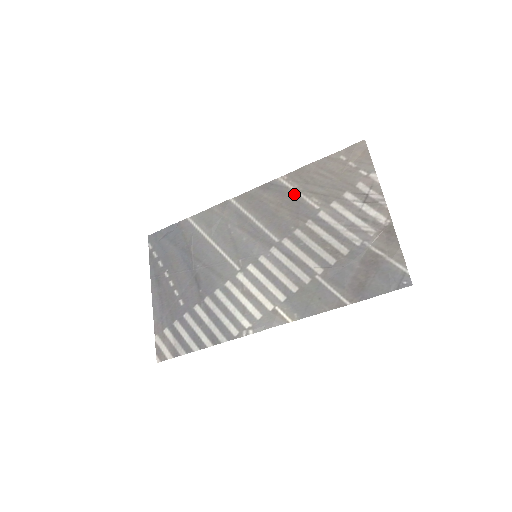
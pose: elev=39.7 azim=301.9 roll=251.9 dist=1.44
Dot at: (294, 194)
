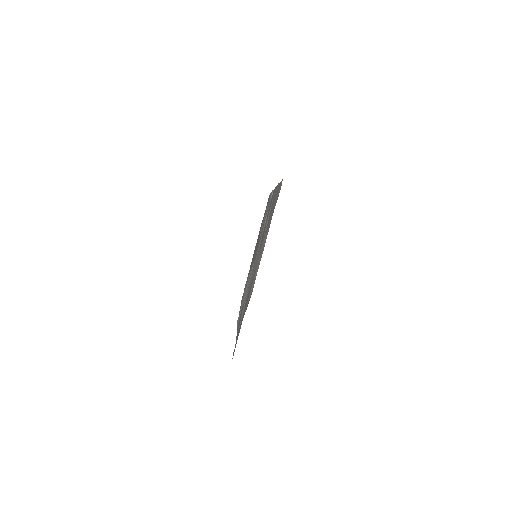
Dot at: (269, 212)
